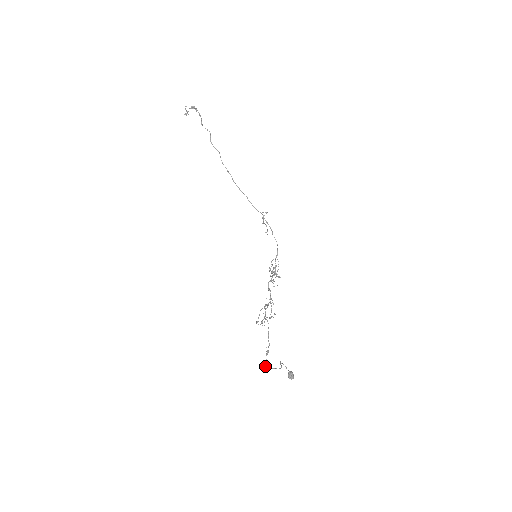
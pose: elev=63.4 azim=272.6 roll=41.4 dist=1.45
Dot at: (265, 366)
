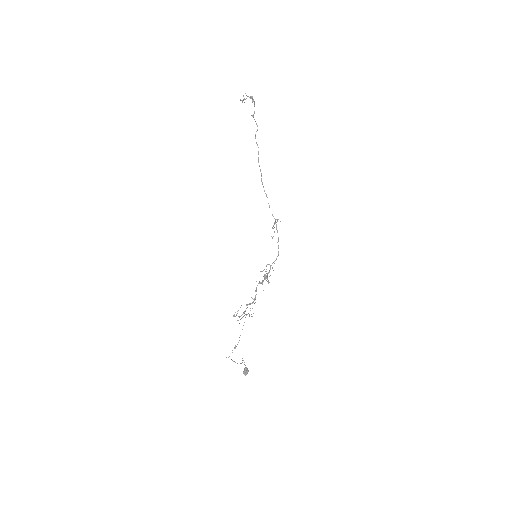
Dot at: occluded
